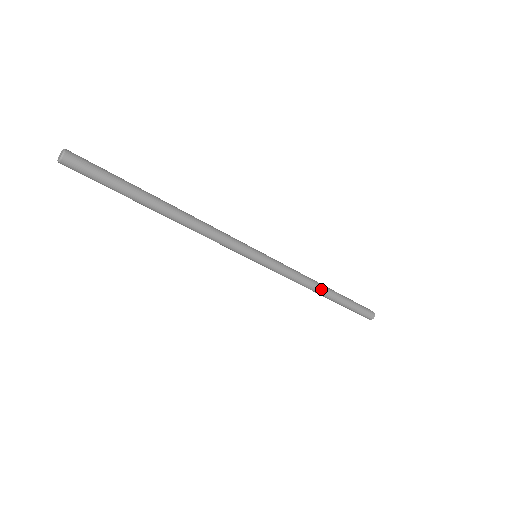
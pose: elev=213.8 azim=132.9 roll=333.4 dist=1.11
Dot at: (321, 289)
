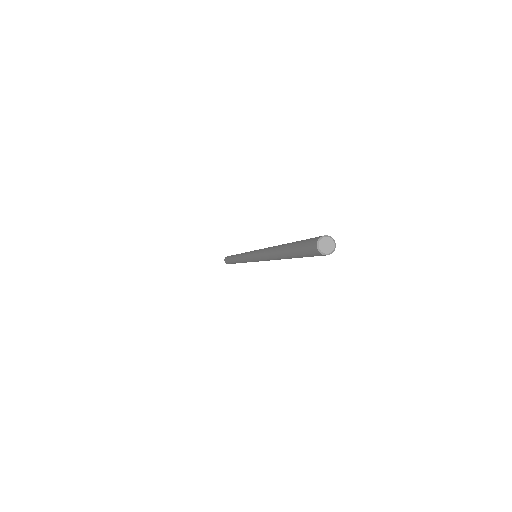
Dot at: occluded
